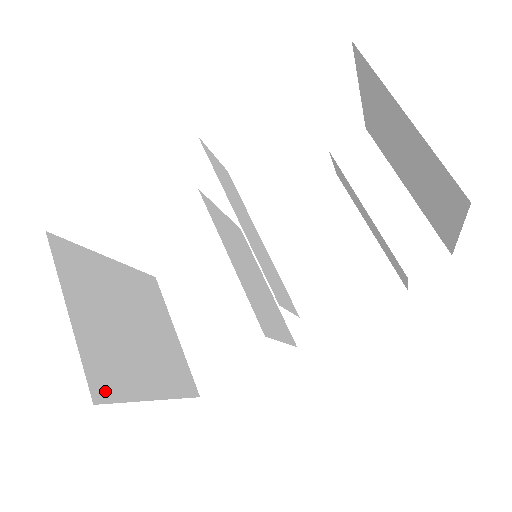
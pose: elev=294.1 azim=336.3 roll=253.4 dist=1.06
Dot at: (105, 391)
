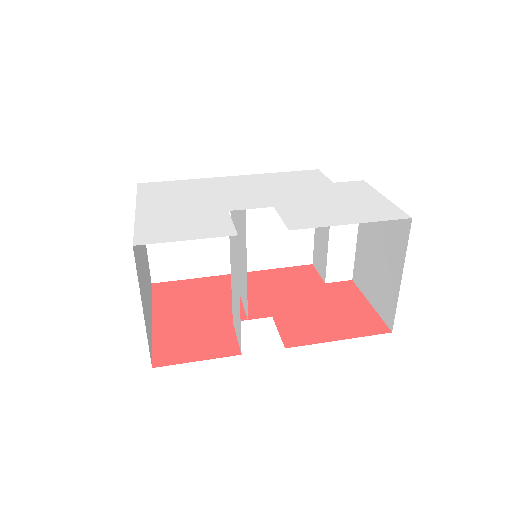
Dot at: occluded
